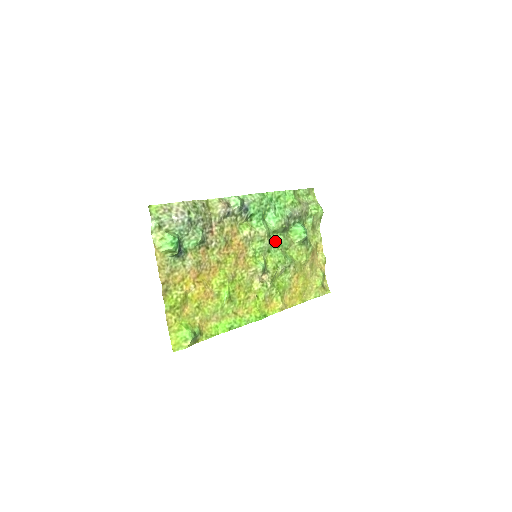
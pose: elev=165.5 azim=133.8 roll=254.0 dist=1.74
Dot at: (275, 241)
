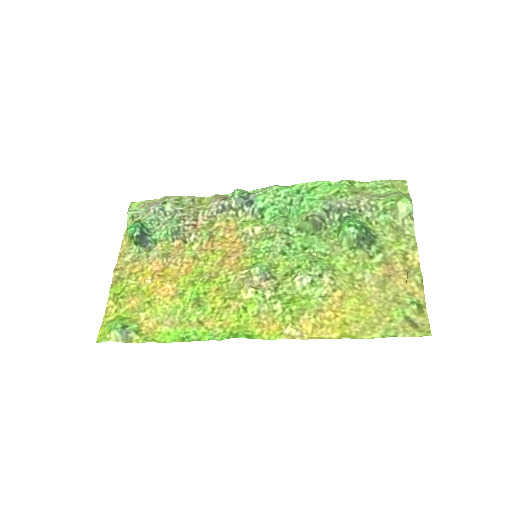
Dot at: (299, 241)
